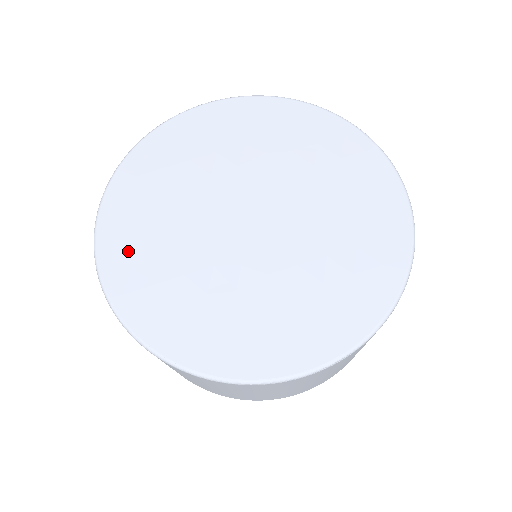
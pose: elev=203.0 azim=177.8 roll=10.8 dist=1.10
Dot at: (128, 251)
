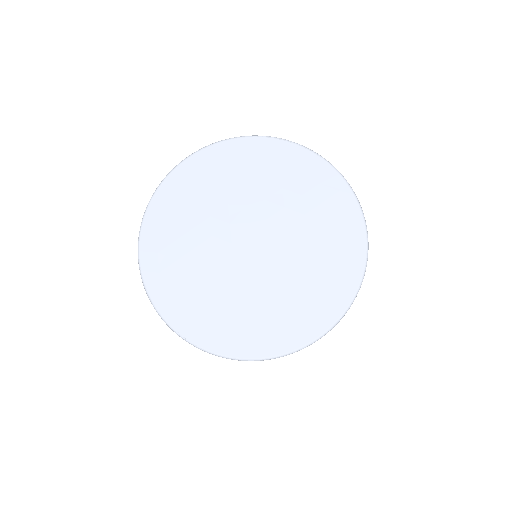
Dot at: (173, 291)
